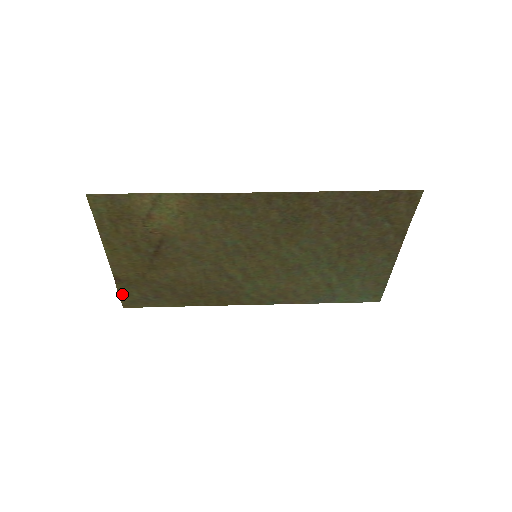
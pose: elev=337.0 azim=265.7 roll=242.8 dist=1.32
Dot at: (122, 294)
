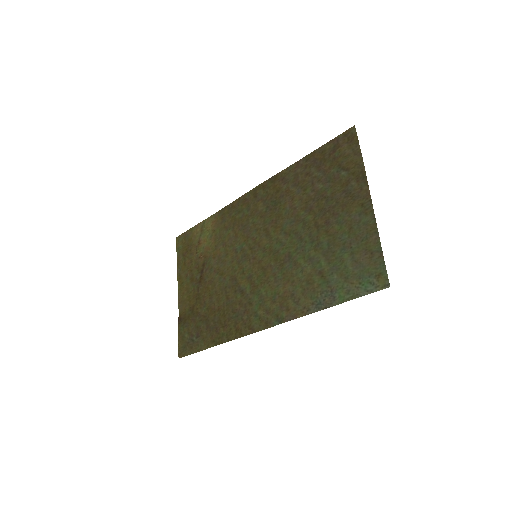
Dot at: (180, 338)
